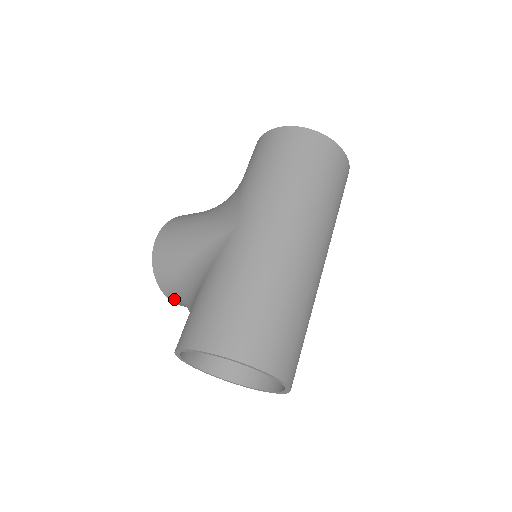
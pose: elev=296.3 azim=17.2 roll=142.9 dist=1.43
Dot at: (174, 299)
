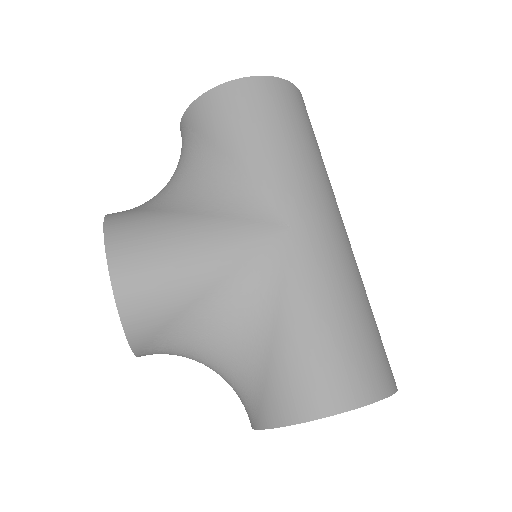
Dot at: (151, 352)
